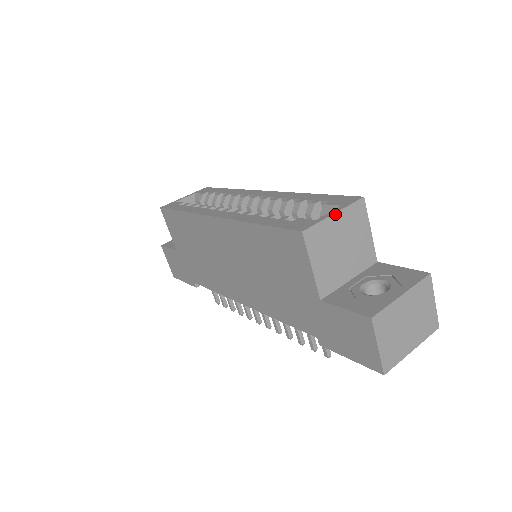
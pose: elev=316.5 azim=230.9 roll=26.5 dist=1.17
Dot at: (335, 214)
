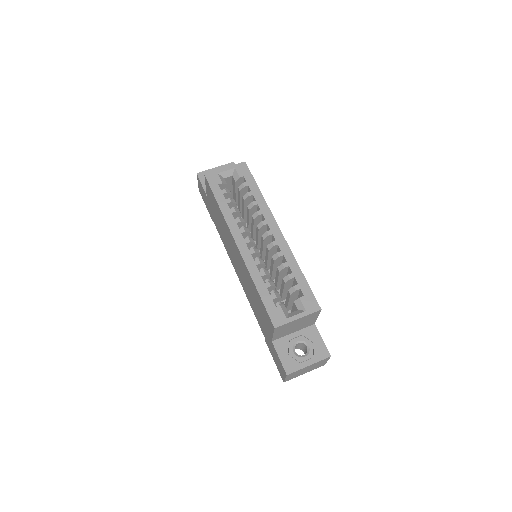
Dot at: (299, 319)
